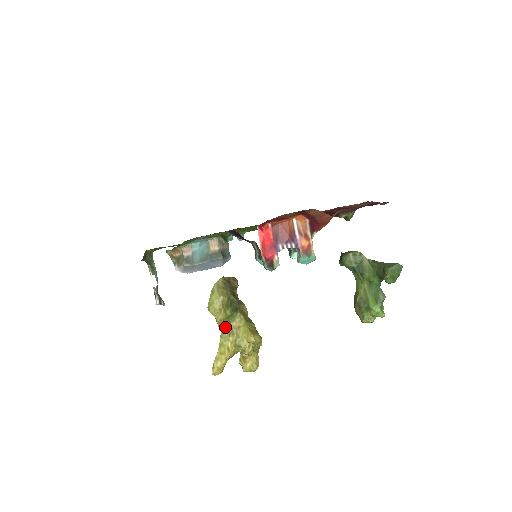
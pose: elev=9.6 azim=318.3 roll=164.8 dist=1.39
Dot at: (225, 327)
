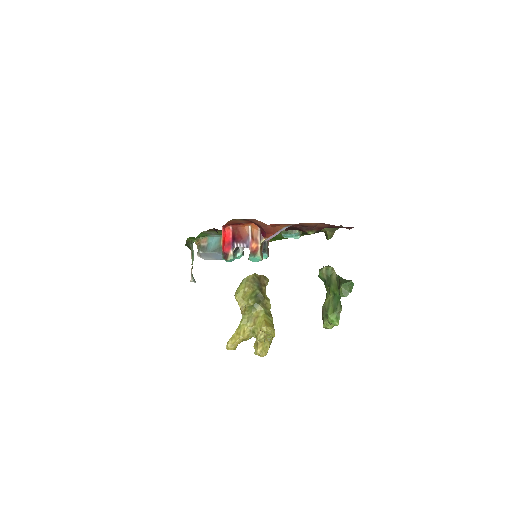
Dot at: (246, 314)
